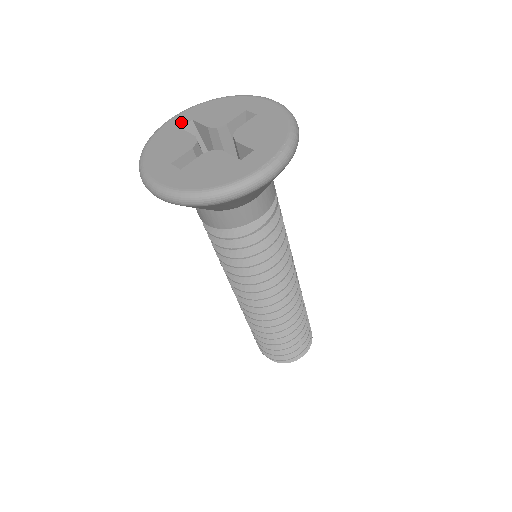
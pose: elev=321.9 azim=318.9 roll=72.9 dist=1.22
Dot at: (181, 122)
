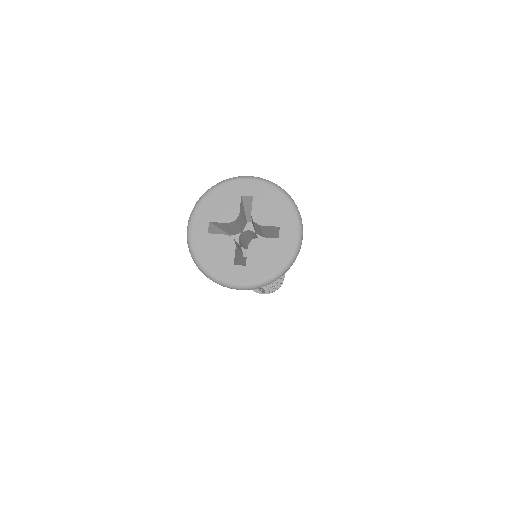
Dot at: (203, 228)
